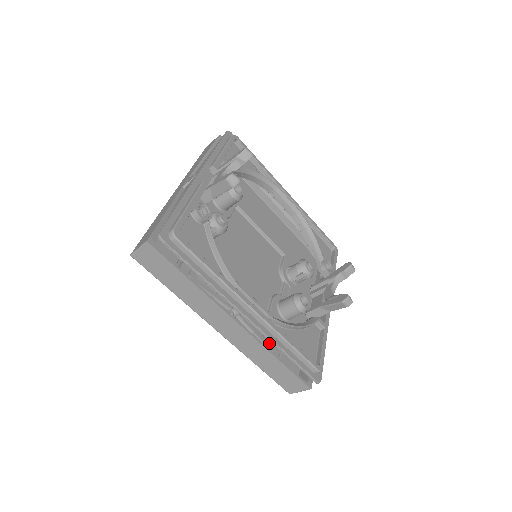
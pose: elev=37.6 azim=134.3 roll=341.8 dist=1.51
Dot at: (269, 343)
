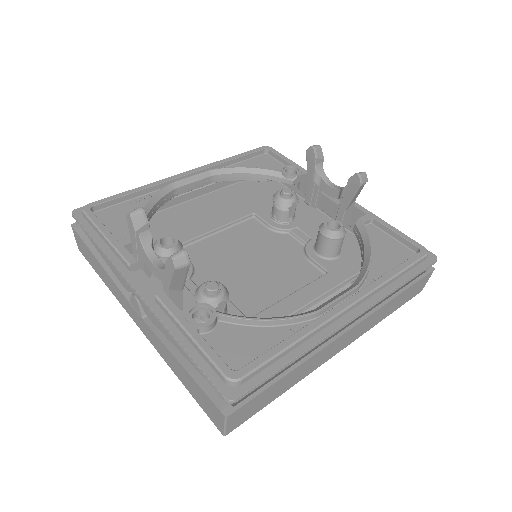
Dot at: occluded
